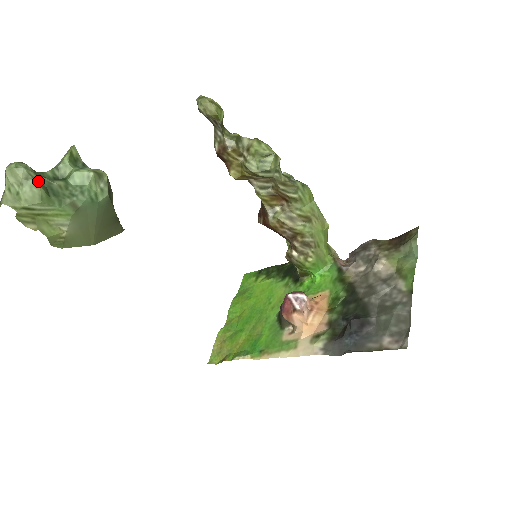
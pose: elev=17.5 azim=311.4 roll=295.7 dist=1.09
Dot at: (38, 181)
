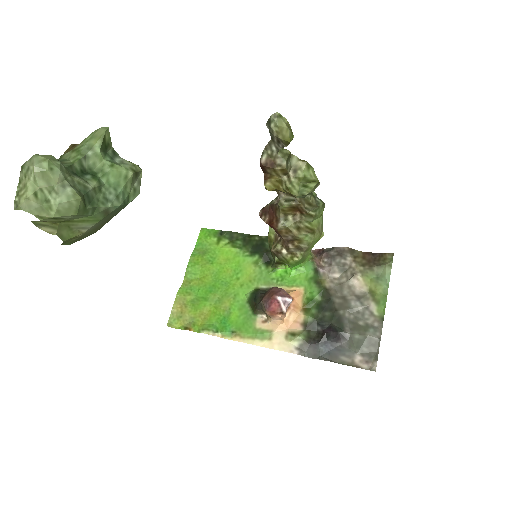
Dot at: (74, 187)
